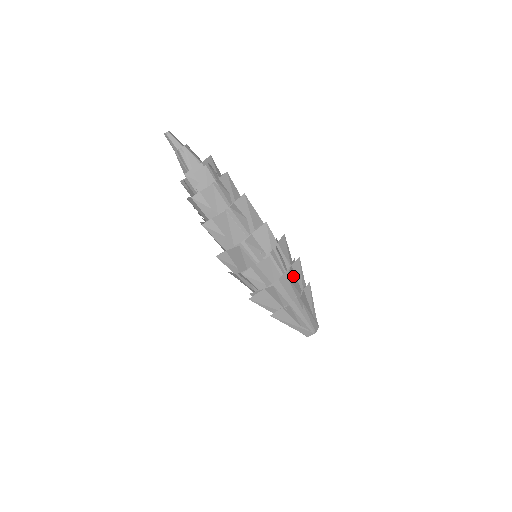
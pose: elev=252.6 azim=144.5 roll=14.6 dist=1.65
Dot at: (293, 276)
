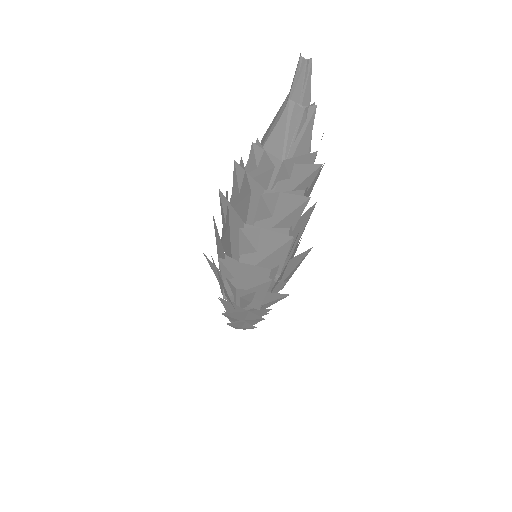
Dot at: occluded
